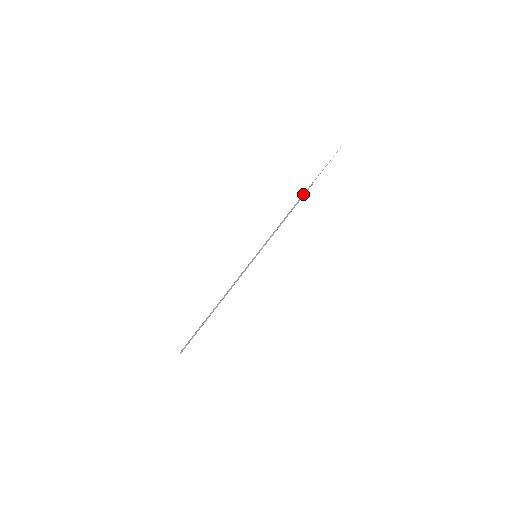
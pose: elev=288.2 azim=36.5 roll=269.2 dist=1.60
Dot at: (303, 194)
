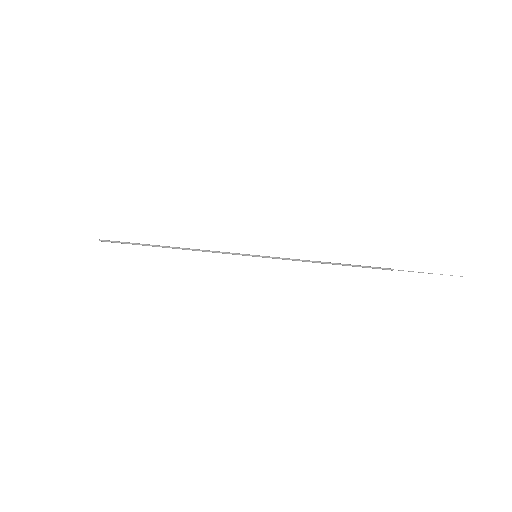
Dot at: (368, 266)
